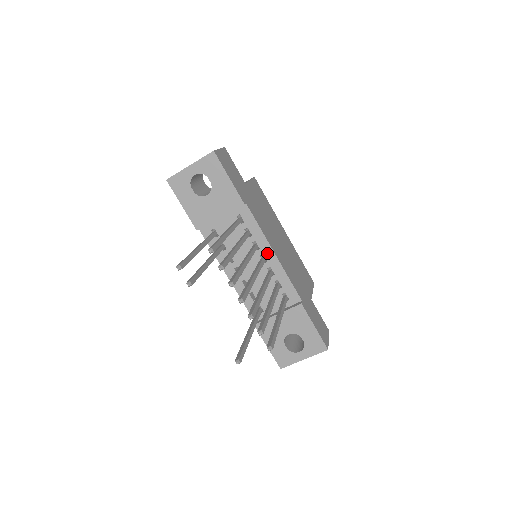
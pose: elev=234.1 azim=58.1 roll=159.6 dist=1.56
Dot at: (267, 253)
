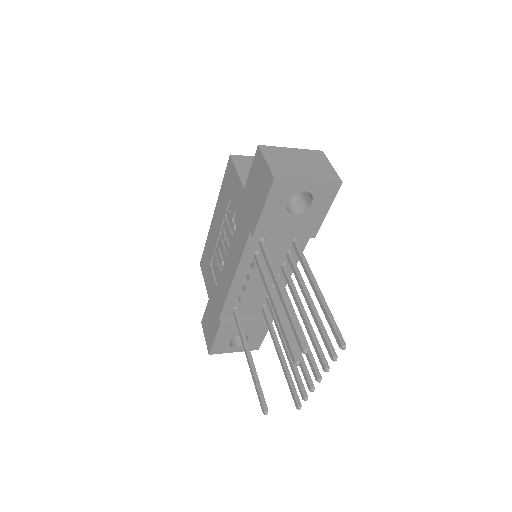
Dot at: occluded
